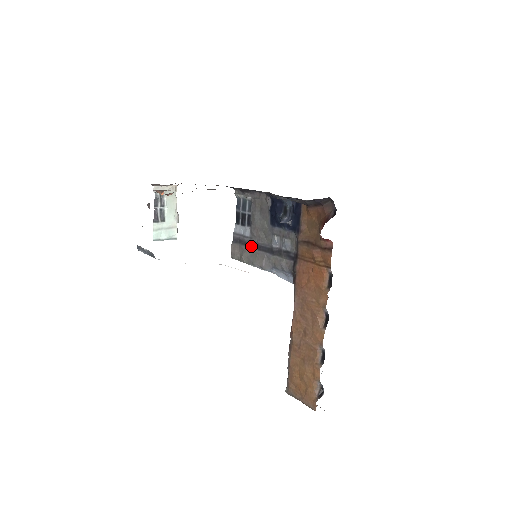
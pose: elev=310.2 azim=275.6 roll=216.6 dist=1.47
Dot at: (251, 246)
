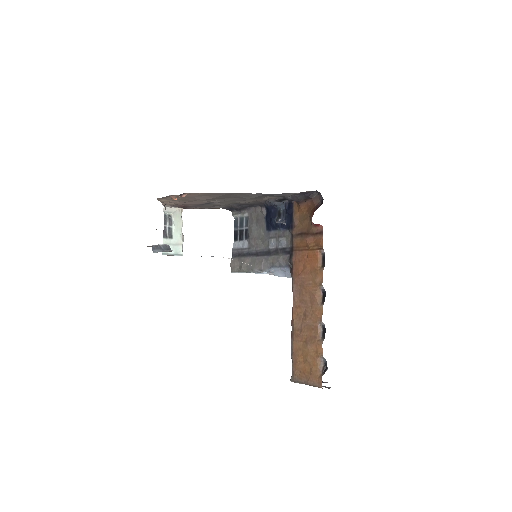
Dot at: (250, 255)
